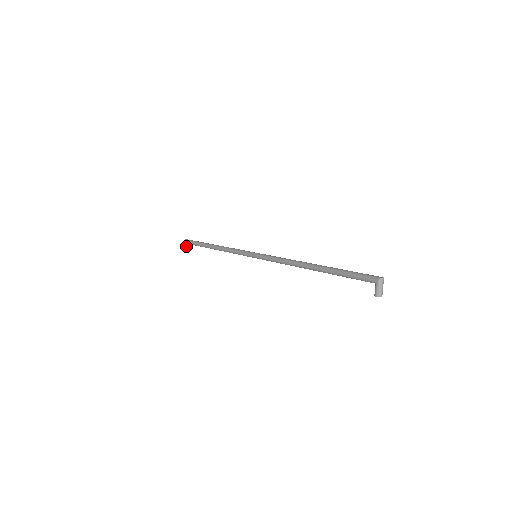
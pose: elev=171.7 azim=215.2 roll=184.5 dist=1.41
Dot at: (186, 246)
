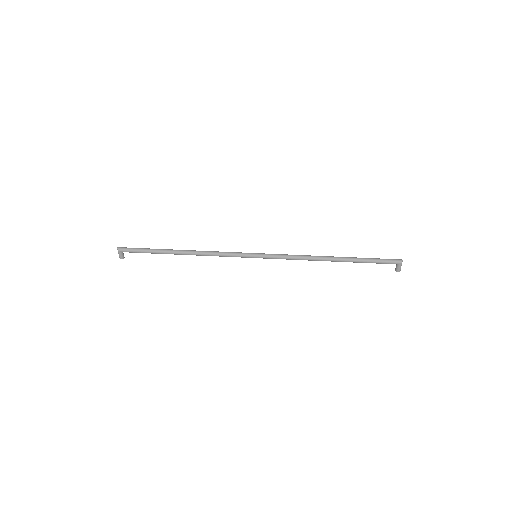
Dot at: (122, 255)
